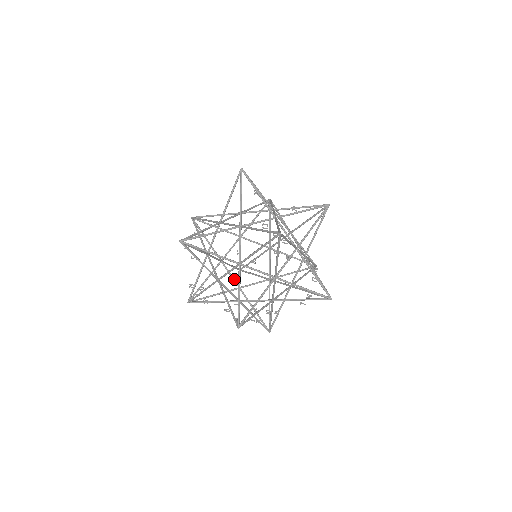
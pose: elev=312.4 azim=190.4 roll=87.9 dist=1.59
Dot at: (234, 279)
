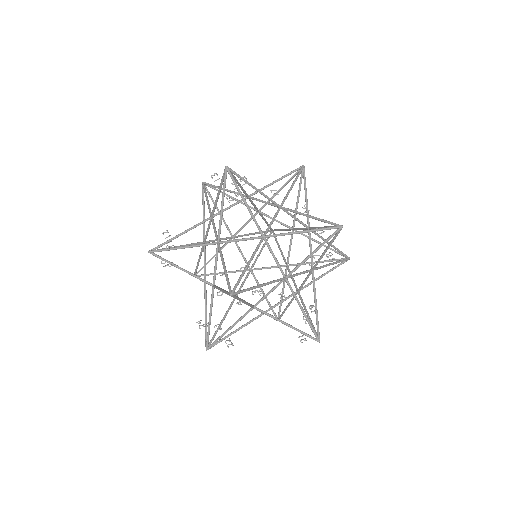
Dot at: occluded
